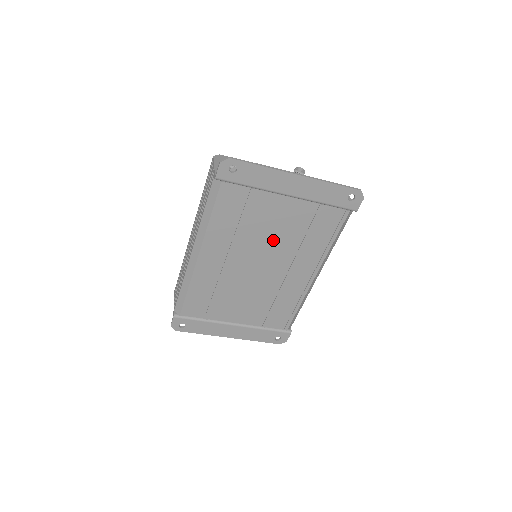
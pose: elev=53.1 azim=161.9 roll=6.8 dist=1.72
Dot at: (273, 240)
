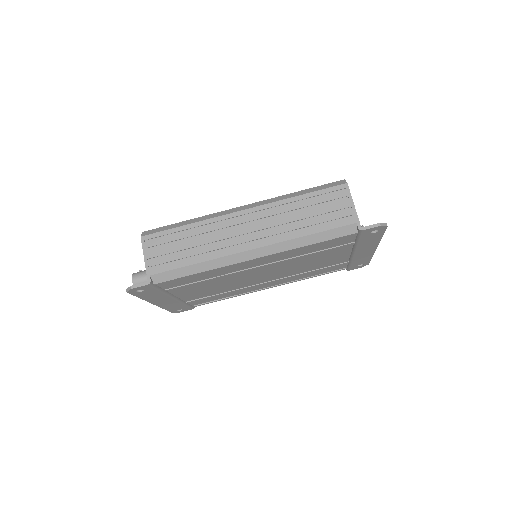
Dot at: (299, 266)
